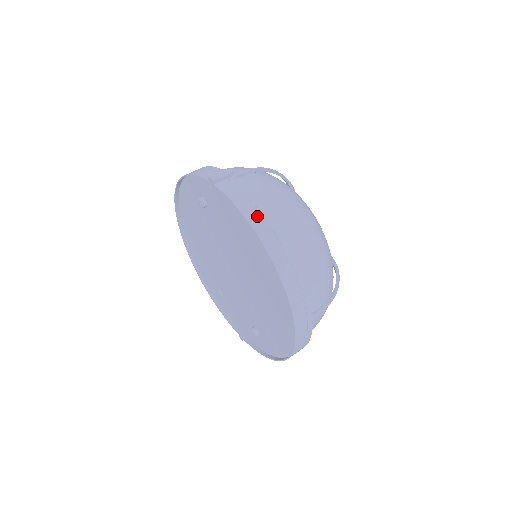
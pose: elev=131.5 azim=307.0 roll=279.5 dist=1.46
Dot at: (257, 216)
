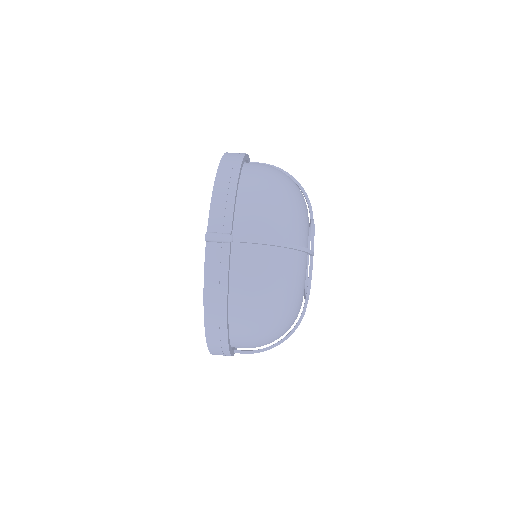
Dot at: (215, 300)
